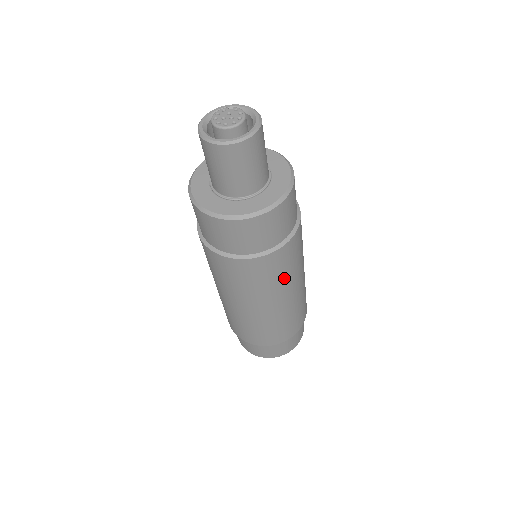
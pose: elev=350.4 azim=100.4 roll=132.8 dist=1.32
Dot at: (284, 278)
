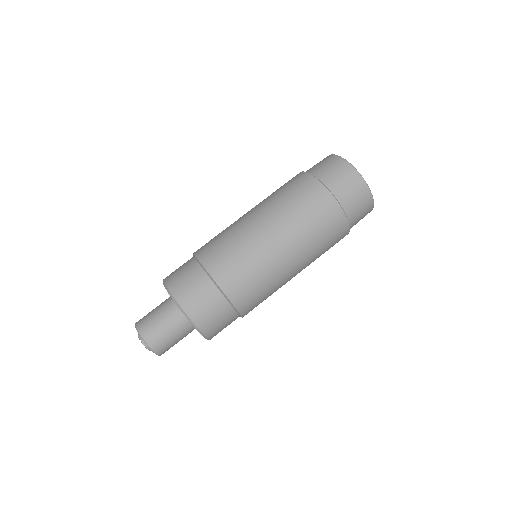
Dot at: occluded
